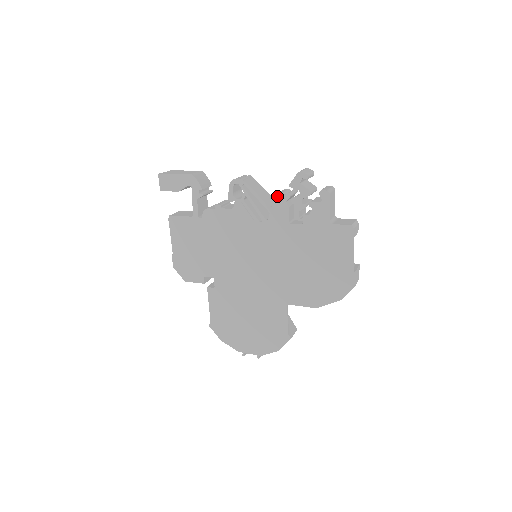
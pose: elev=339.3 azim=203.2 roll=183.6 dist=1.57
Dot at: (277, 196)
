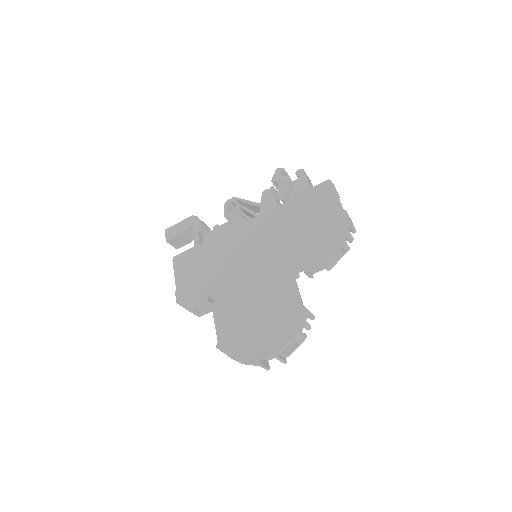
Dot at: (263, 193)
